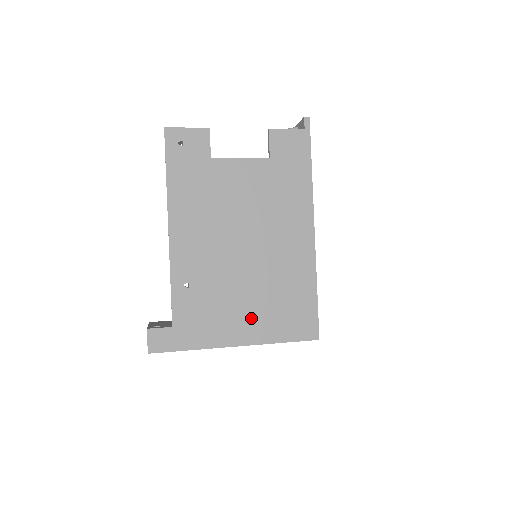
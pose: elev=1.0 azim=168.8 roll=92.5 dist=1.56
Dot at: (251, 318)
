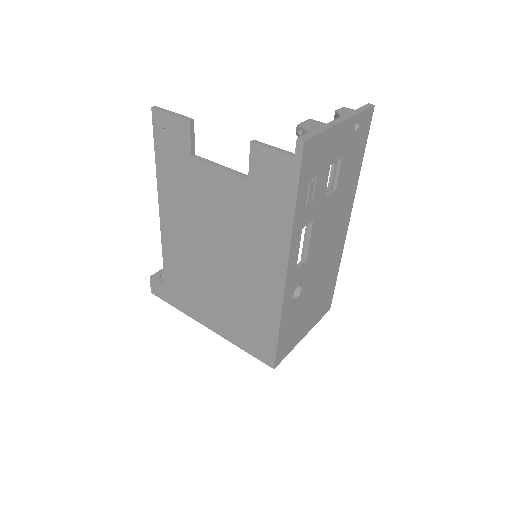
Dot at: (219, 316)
